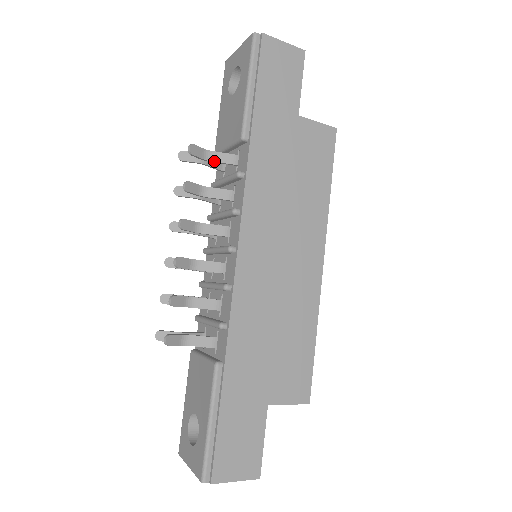
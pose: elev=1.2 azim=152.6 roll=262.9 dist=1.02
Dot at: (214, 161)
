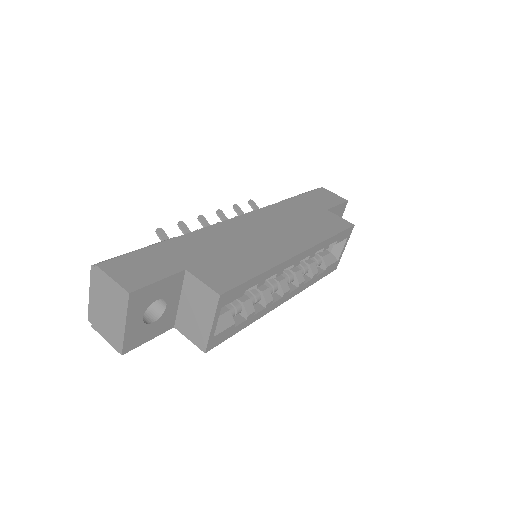
Dot at: occluded
